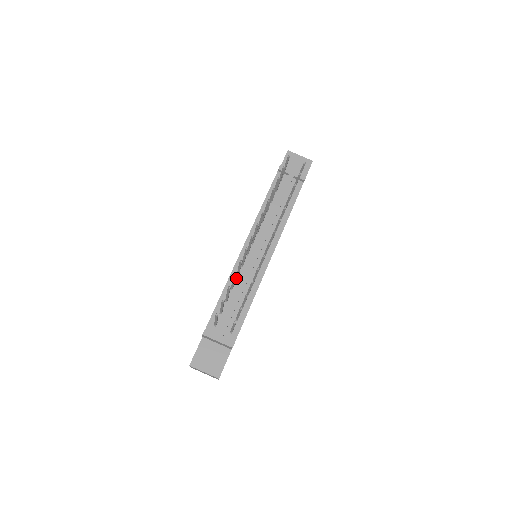
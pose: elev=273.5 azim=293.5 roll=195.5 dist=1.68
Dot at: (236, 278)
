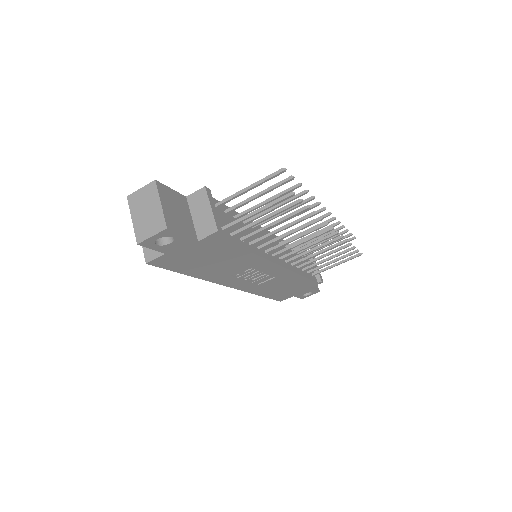
Dot at: occluded
